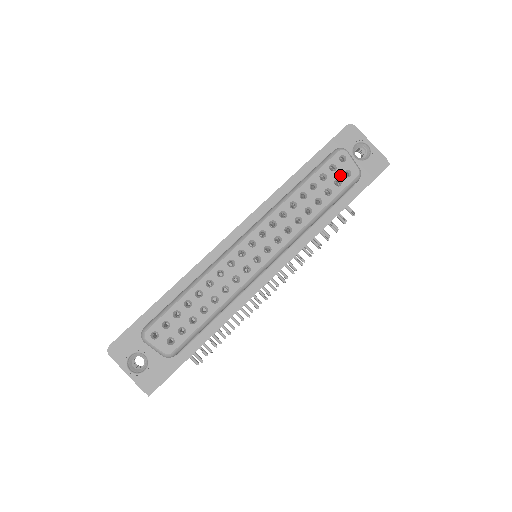
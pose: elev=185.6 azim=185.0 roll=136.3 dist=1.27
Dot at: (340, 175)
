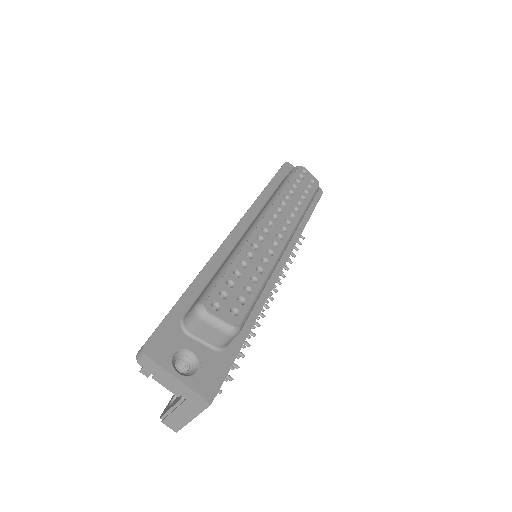
Dot at: (308, 182)
